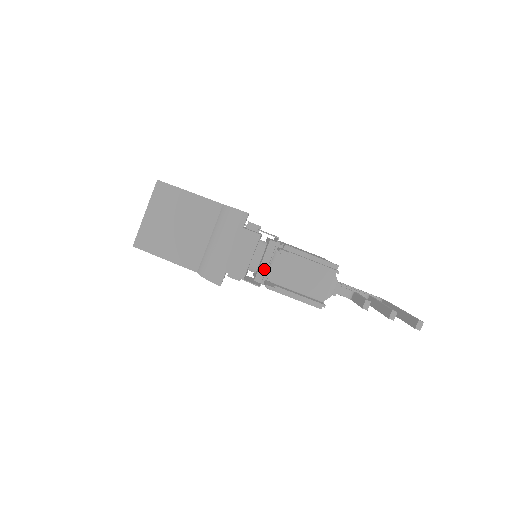
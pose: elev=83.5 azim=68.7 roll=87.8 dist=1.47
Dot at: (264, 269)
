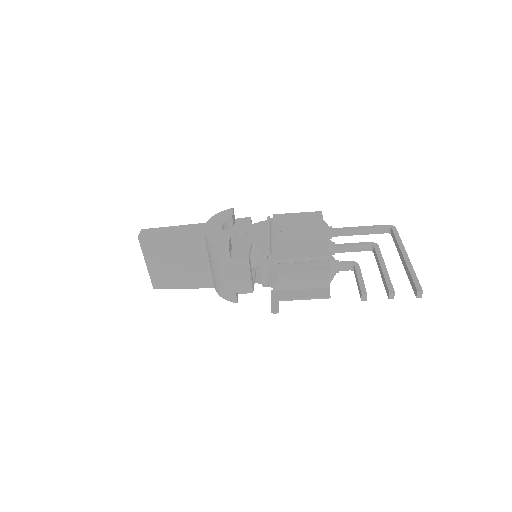
Dot at: (266, 280)
